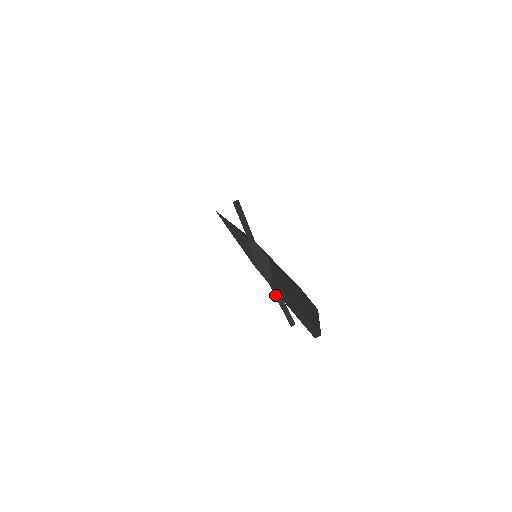
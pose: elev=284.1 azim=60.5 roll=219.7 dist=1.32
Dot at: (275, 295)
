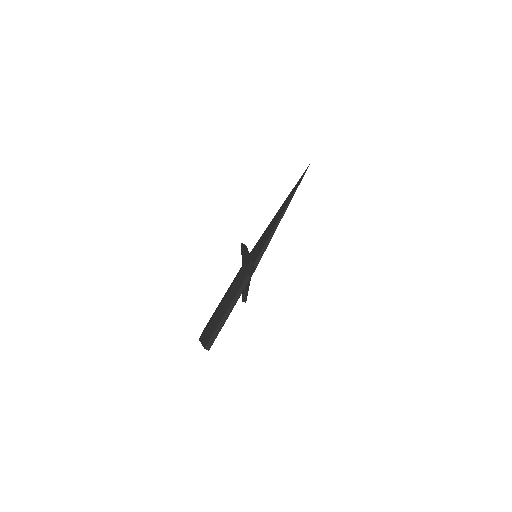
Dot at: occluded
